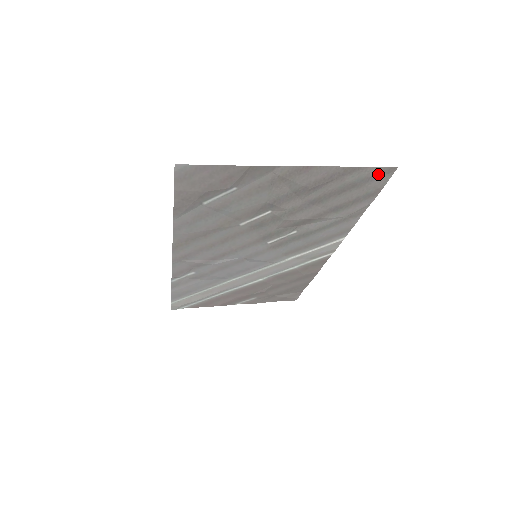
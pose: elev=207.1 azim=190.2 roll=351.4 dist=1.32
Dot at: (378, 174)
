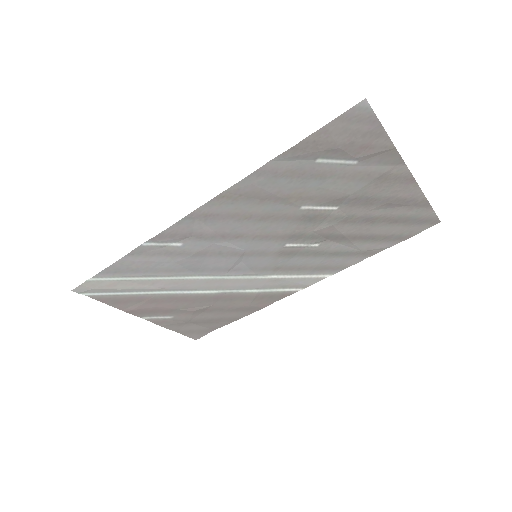
Dot at: (427, 220)
